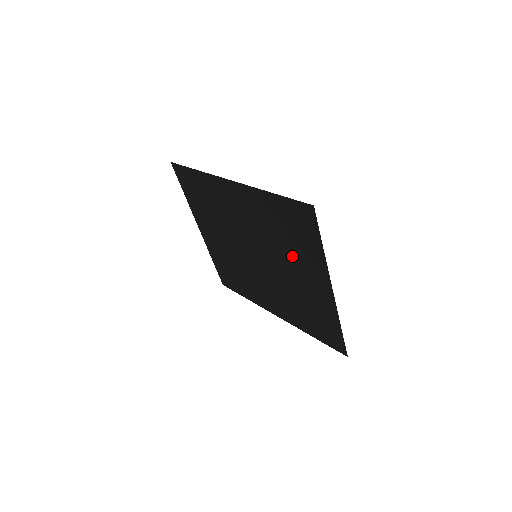
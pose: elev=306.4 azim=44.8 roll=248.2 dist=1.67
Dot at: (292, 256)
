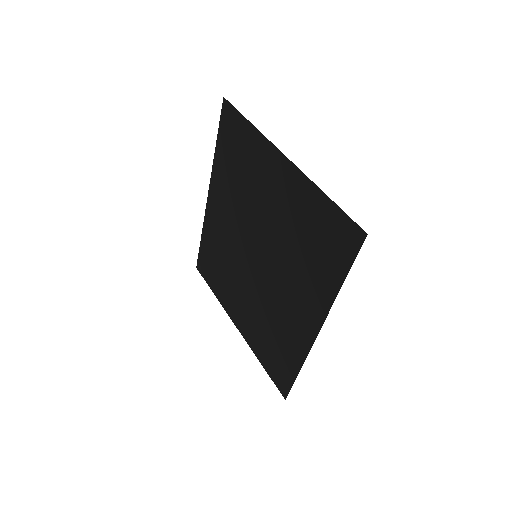
Dot at: (255, 185)
